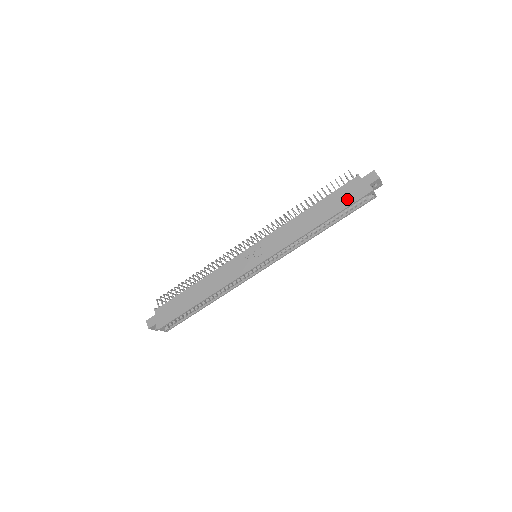
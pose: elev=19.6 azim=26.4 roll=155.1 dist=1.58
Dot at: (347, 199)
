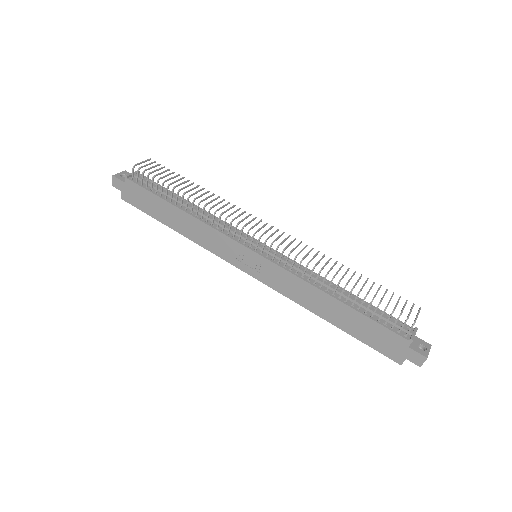
Dot at: (374, 341)
